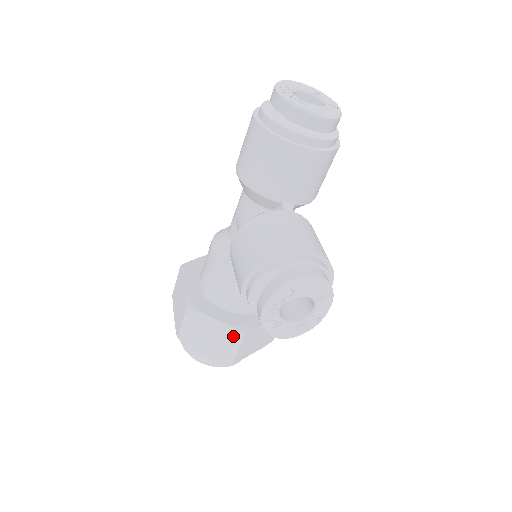
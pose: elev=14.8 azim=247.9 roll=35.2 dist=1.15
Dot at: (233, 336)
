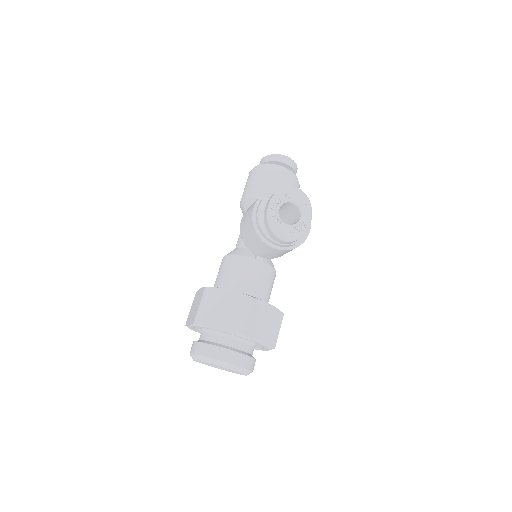
Dot at: (243, 302)
